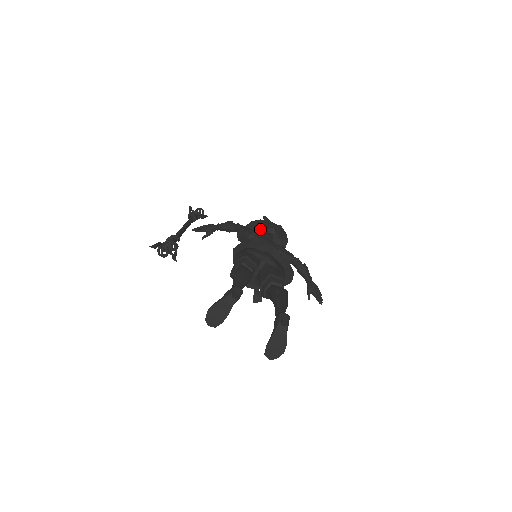
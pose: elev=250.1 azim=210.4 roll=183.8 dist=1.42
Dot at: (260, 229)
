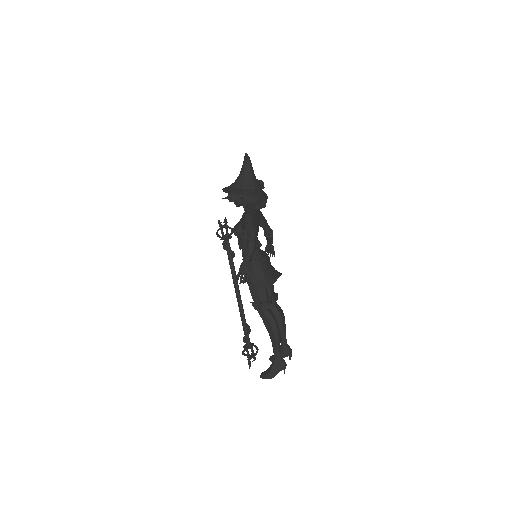
Dot at: occluded
